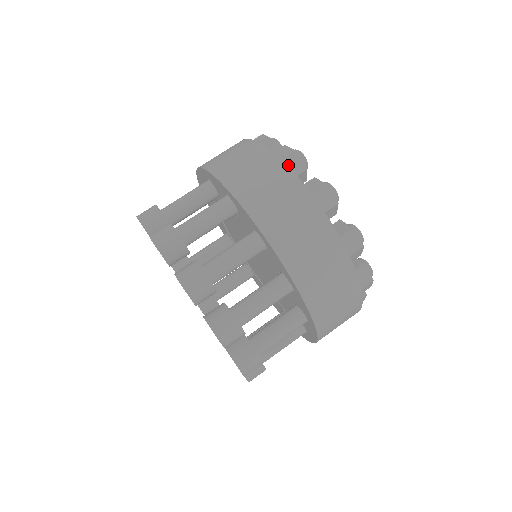
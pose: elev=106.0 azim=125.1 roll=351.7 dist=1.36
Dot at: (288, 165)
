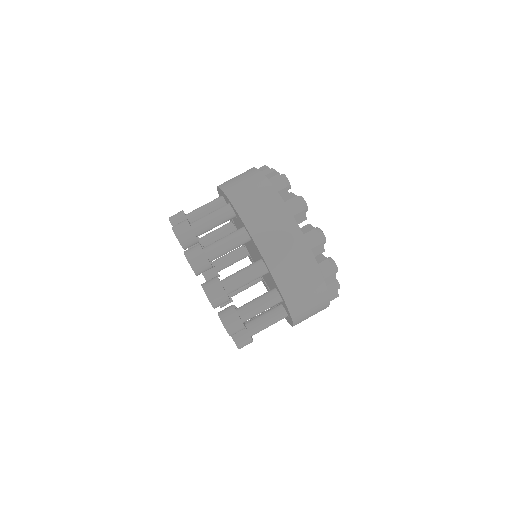
Dot at: (314, 251)
